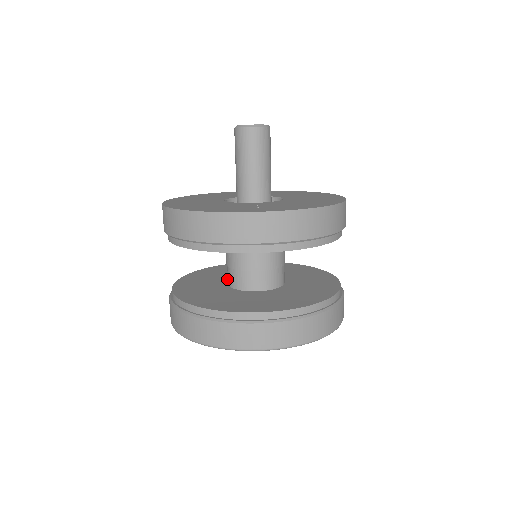
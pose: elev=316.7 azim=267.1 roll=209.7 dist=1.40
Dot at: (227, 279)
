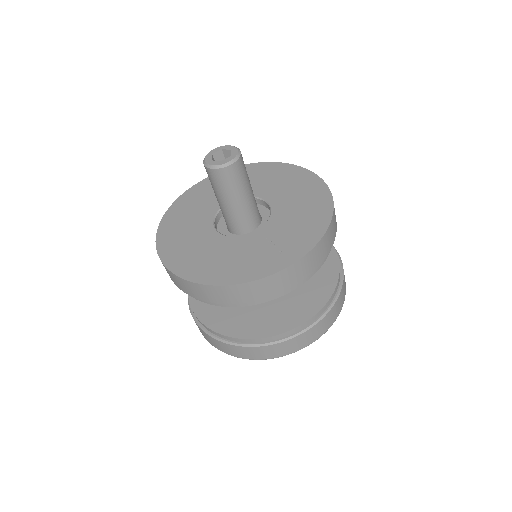
Dot at: occluded
